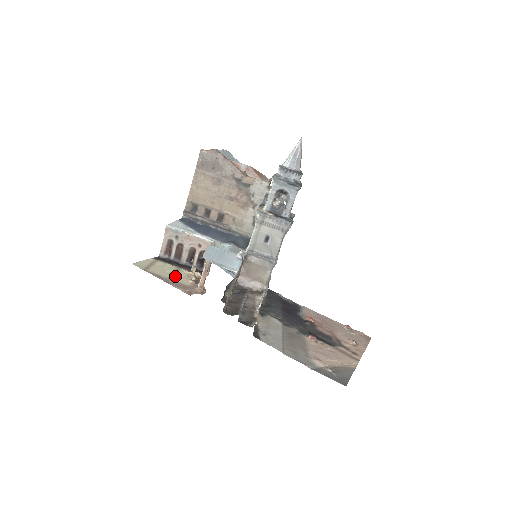
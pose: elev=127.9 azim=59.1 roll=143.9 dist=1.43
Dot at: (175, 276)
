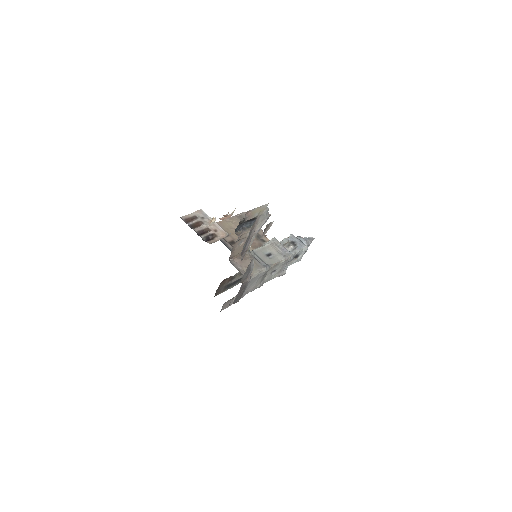
Dot at: occluded
